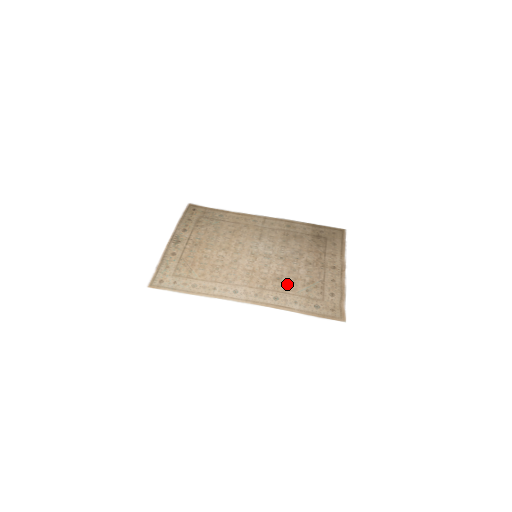
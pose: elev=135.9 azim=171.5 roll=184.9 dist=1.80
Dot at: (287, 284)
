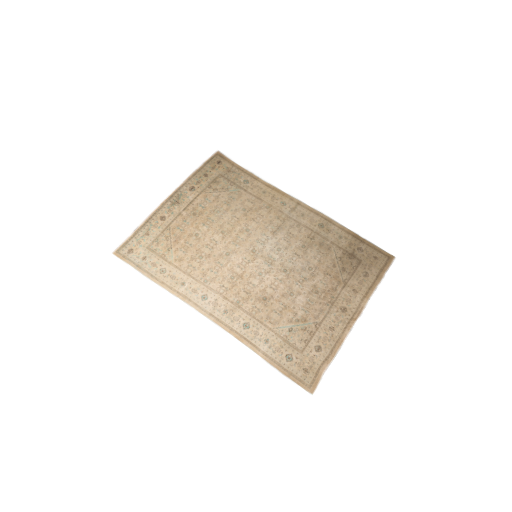
Dot at: (271, 311)
